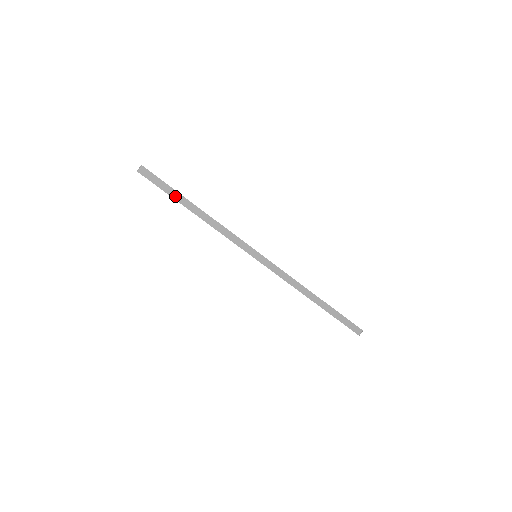
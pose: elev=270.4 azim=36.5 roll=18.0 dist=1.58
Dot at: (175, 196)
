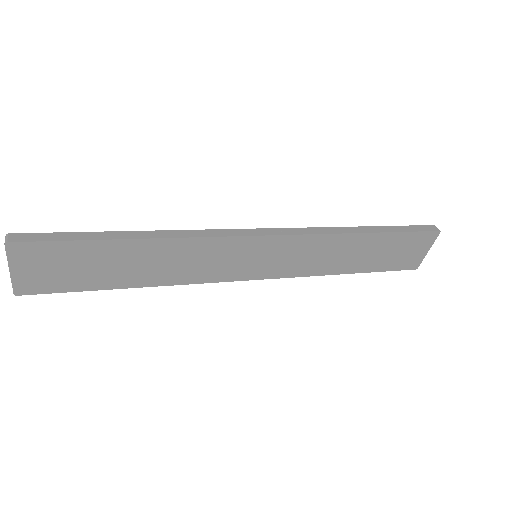
Dot at: (88, 237)
